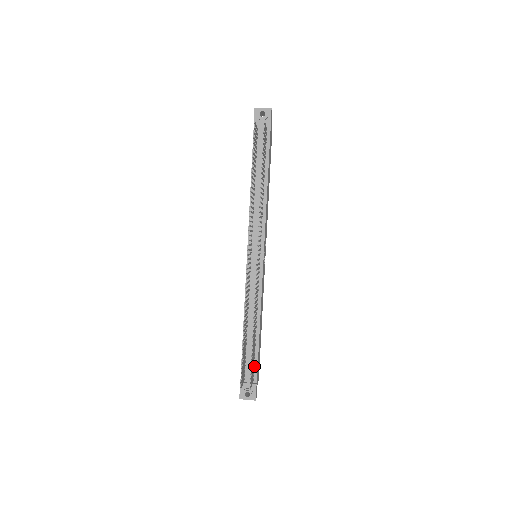
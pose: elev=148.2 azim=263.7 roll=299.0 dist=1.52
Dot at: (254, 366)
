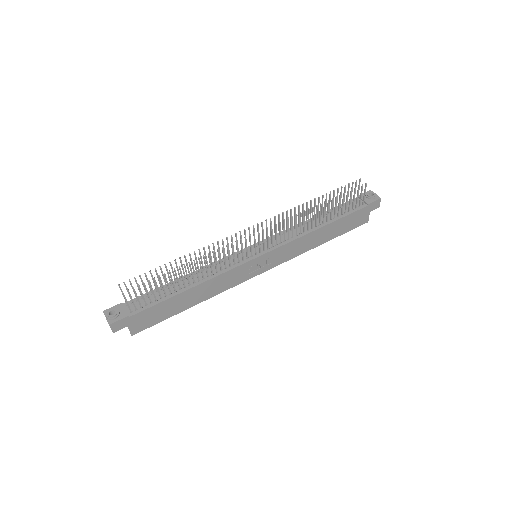
Dot at: (147, 305)
